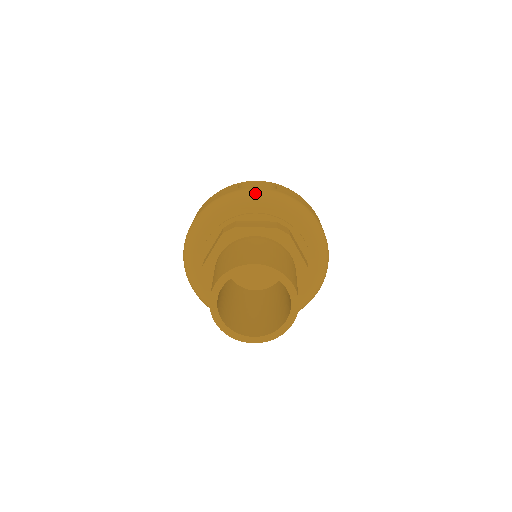
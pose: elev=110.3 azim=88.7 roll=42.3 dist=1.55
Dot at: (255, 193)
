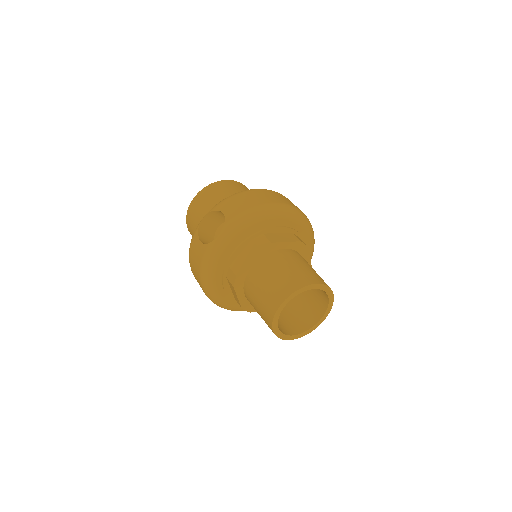
Dot at: (220, 240)
